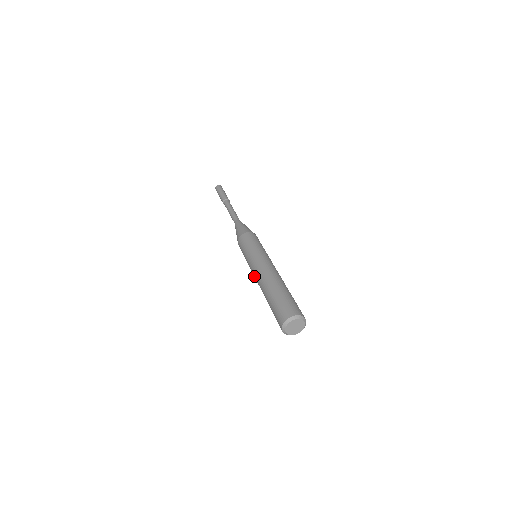
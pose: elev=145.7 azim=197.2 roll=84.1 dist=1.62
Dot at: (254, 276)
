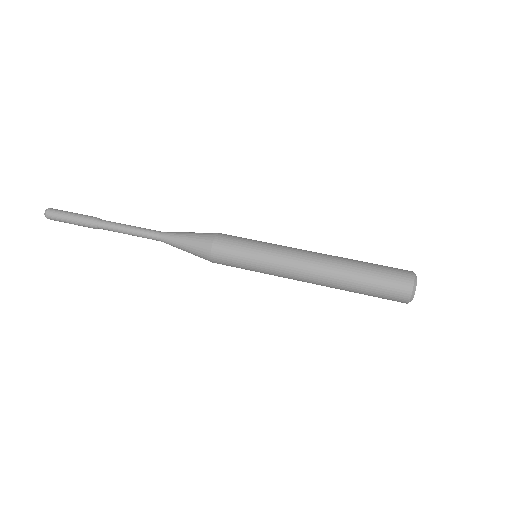
Dot at: occluded
